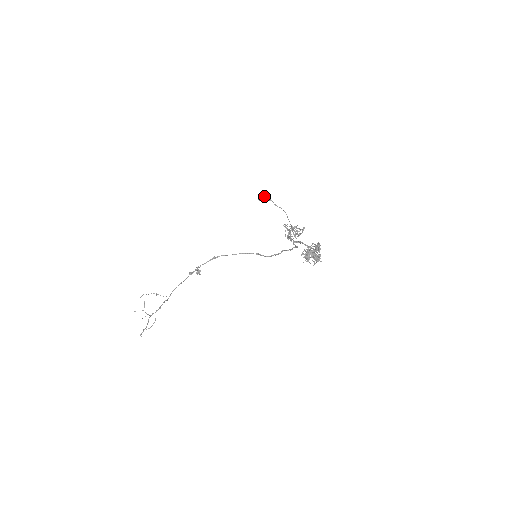
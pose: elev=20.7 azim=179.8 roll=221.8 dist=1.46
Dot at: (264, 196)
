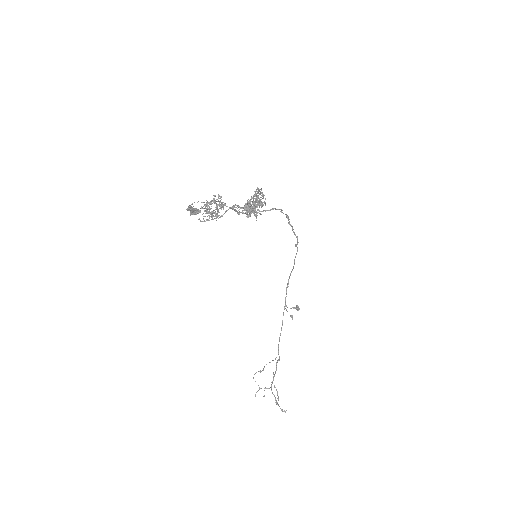
Dot at: (191, 208)
